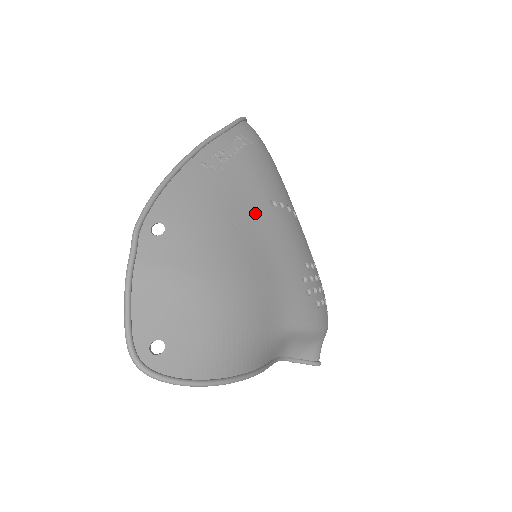
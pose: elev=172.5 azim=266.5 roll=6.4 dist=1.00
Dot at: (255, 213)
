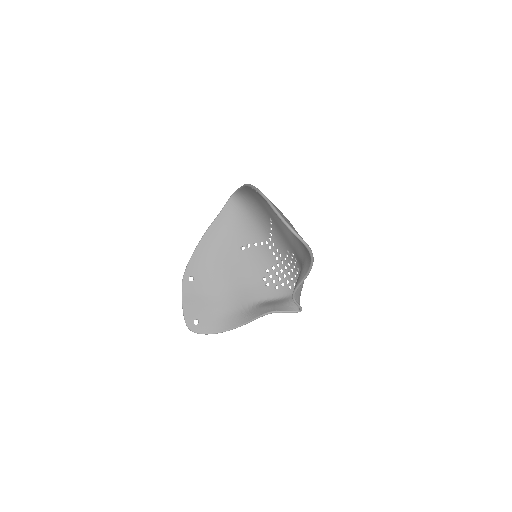
Dot at: occluded
